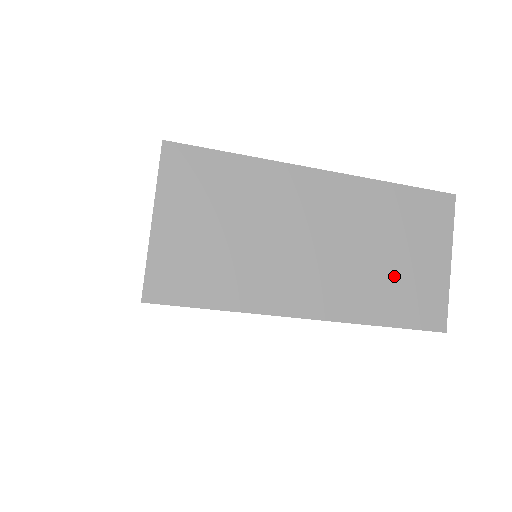
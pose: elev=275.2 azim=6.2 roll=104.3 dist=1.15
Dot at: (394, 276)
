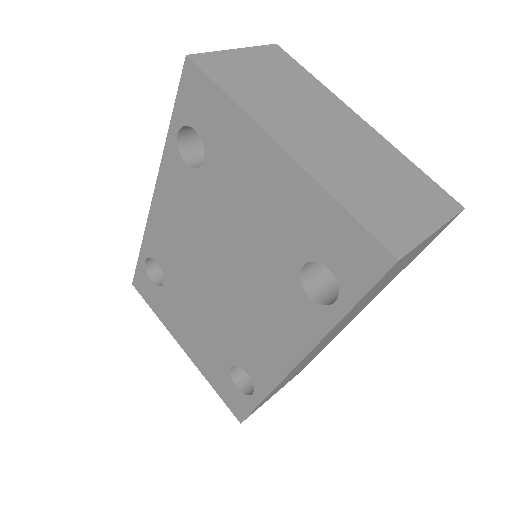
Dot at: (375, 193)
